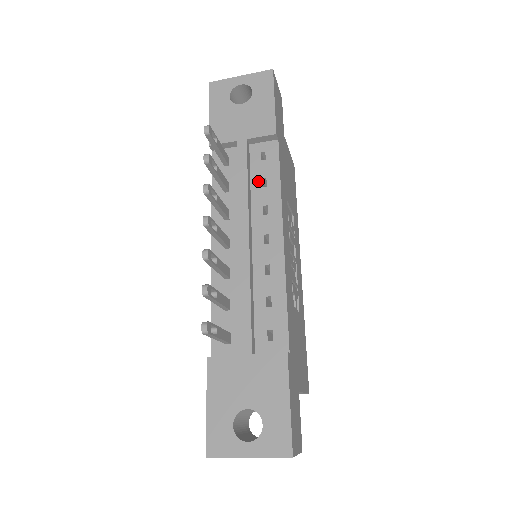
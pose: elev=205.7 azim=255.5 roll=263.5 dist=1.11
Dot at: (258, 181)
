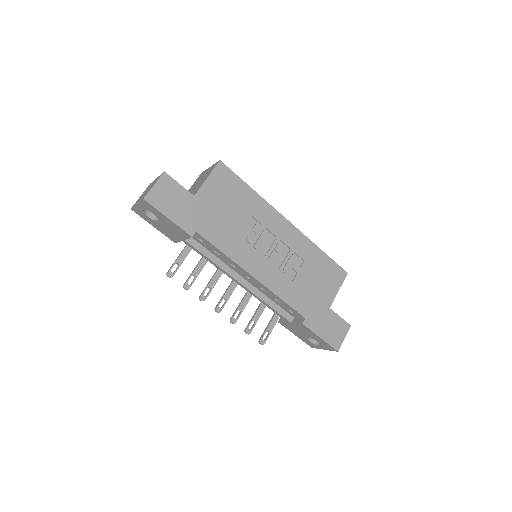
Dot at: (214, 253)
